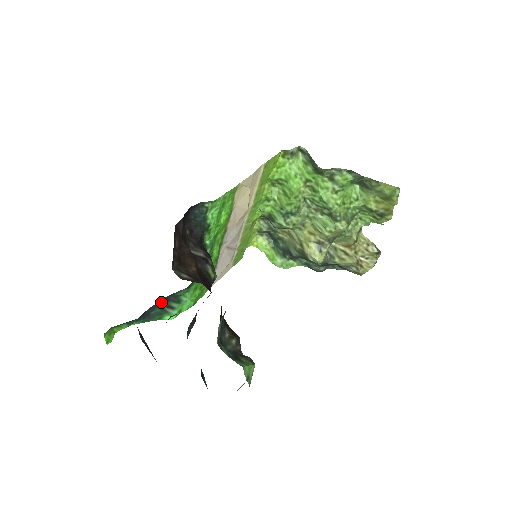
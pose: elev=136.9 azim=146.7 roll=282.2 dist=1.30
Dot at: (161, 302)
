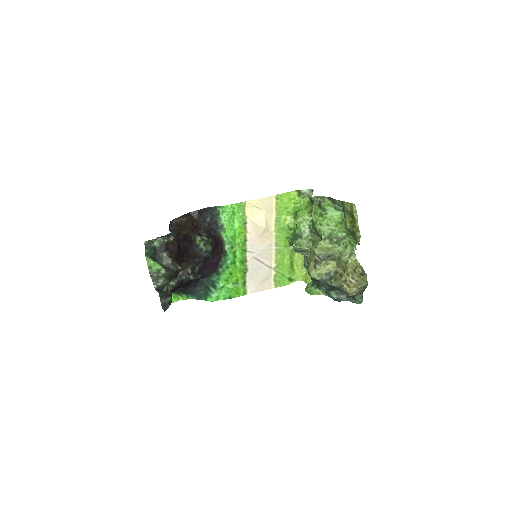
Dot at: (203, 282)
